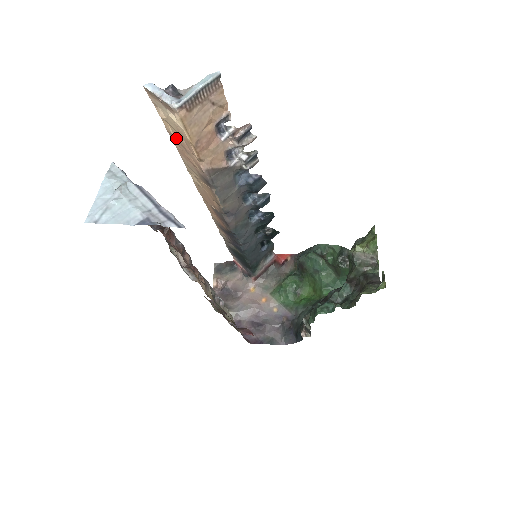
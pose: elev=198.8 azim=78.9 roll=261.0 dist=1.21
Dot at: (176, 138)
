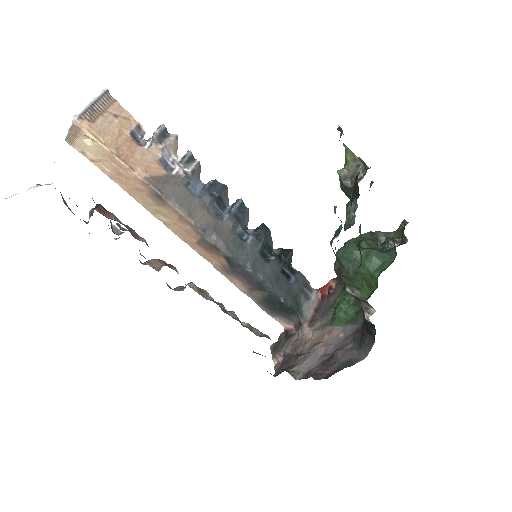
Dot at: (113, 173)
